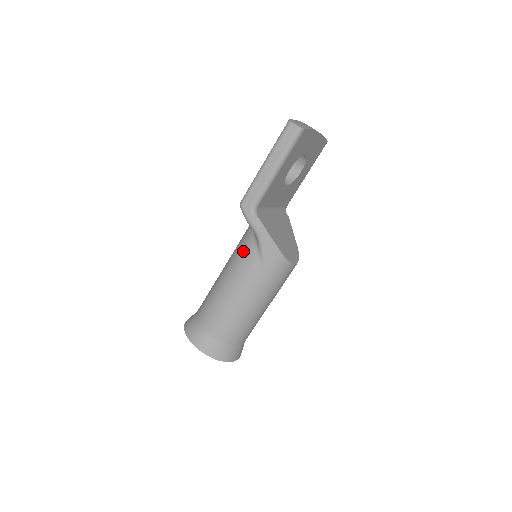
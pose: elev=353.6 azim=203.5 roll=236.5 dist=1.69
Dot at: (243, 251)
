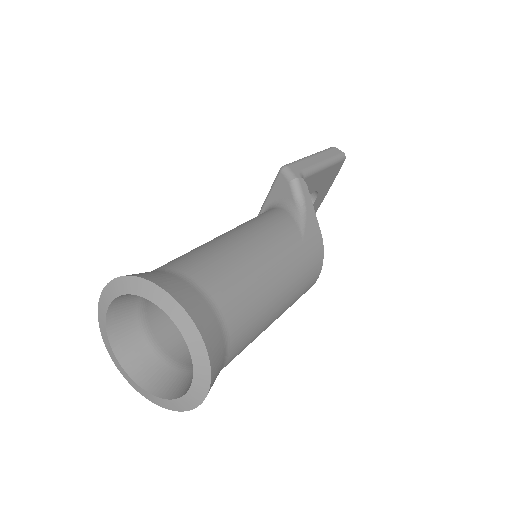
Dot at: (269, 217)
